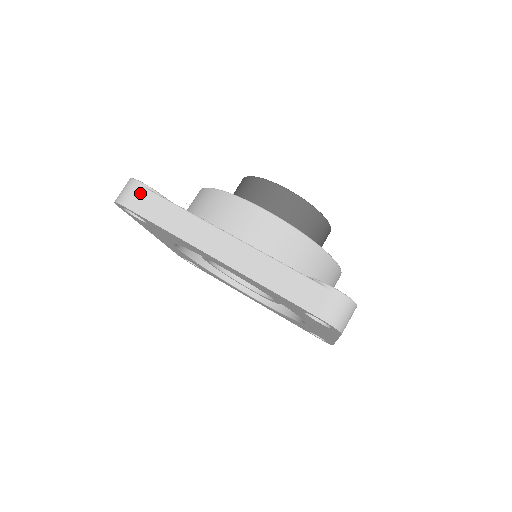
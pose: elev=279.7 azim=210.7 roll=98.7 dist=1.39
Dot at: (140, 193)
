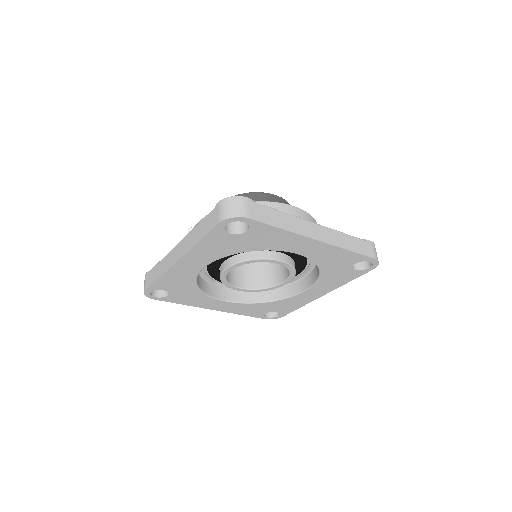
Dot at: (252, 205)
